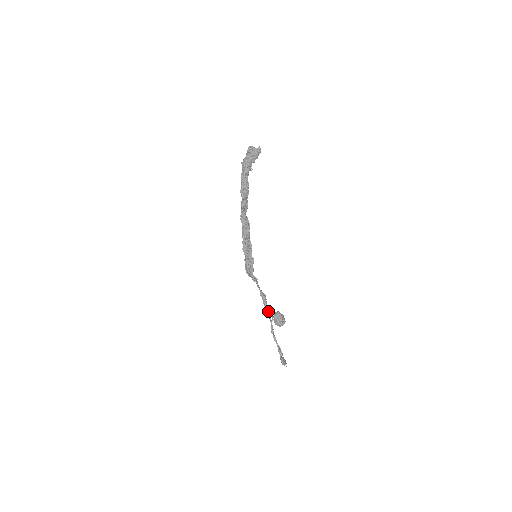
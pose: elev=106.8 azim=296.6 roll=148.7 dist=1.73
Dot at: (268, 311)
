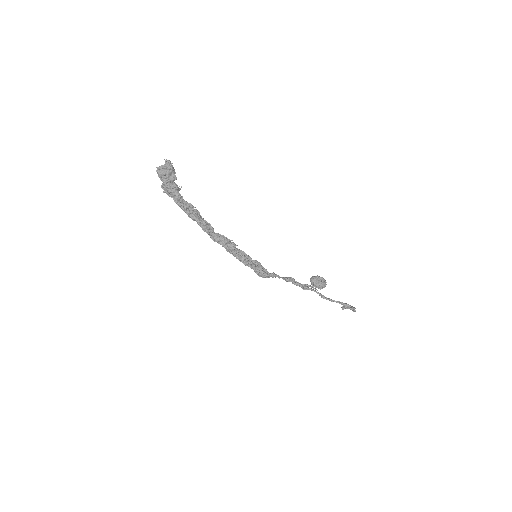
Dot at: (305, 286)
